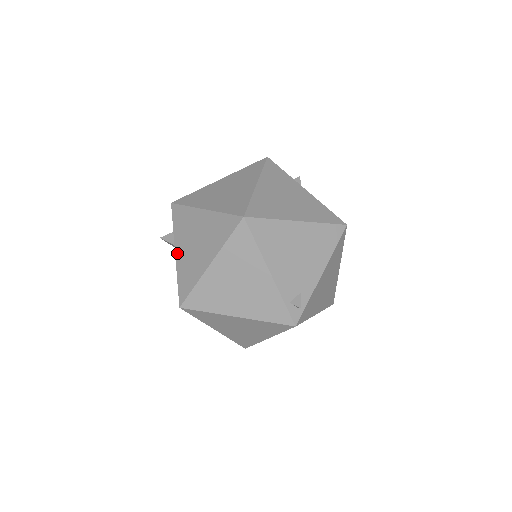
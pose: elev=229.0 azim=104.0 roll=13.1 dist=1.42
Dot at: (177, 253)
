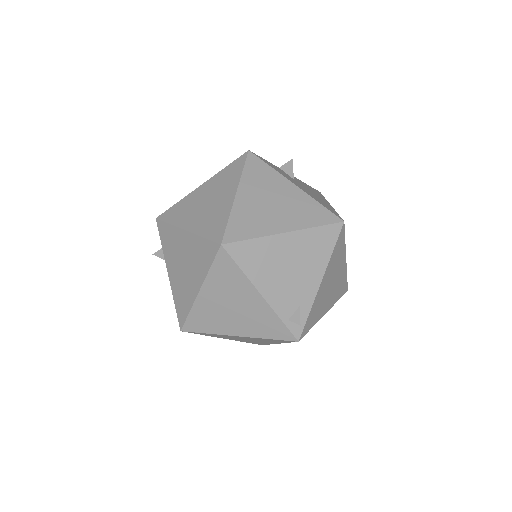
Dot at: (169, 274)
